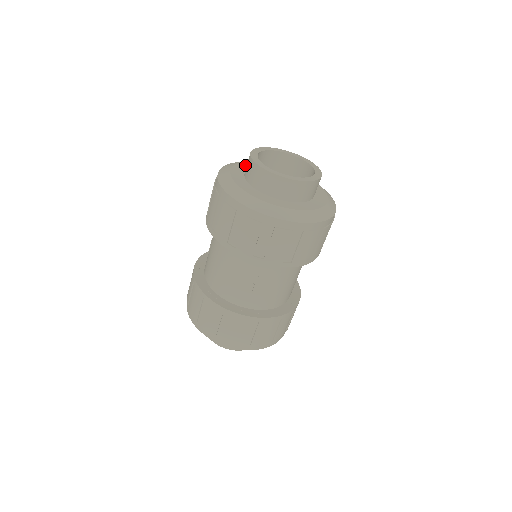
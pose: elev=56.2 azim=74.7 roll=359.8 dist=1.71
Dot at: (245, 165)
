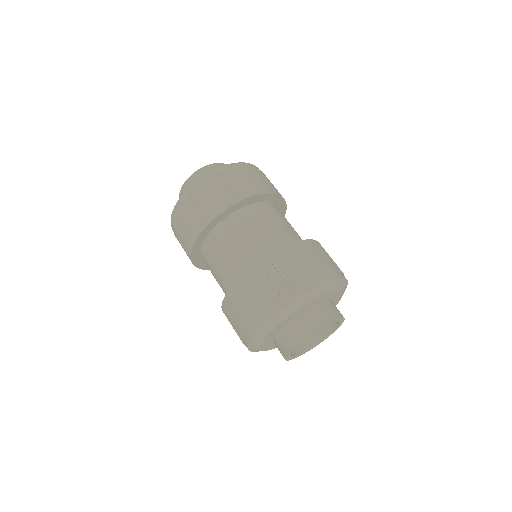
Dot at: (307, 306)
